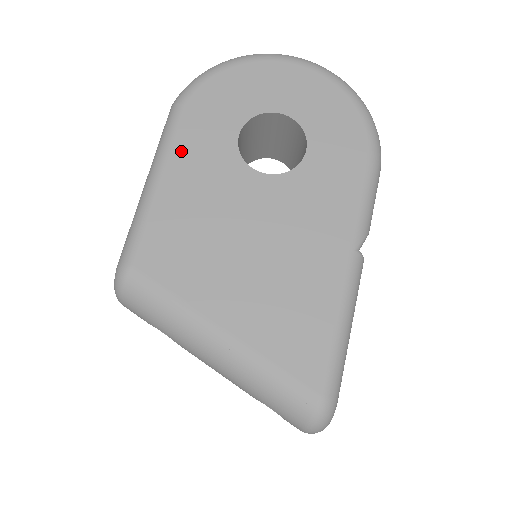
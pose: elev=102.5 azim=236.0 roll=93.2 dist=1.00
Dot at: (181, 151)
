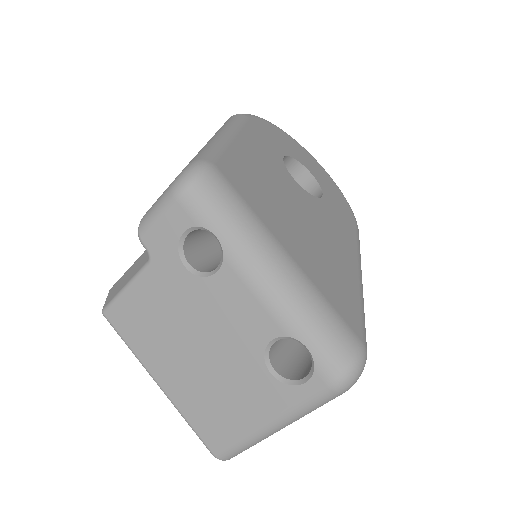
Dot at: (248, 136)
